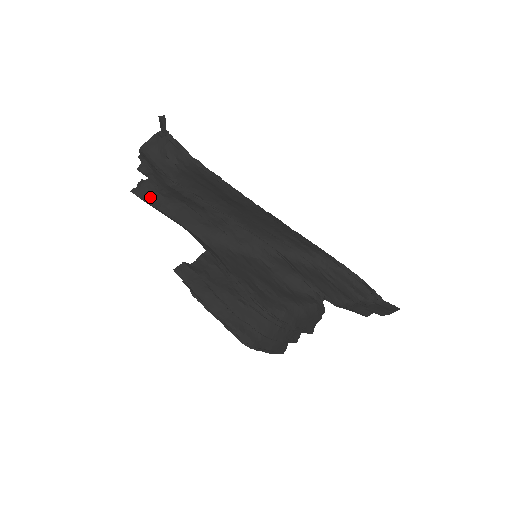
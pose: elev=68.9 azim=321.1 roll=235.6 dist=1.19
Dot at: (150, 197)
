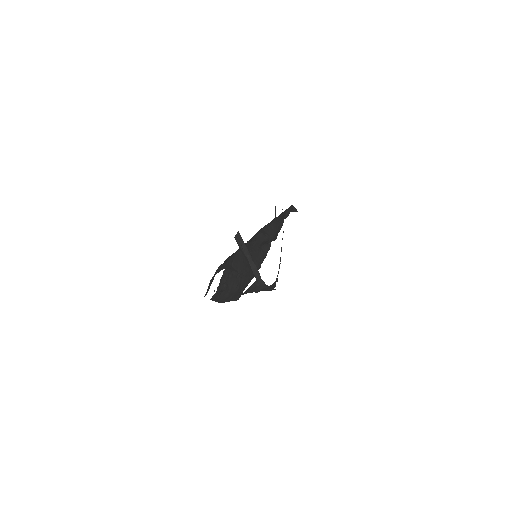
Dot at: occluded
